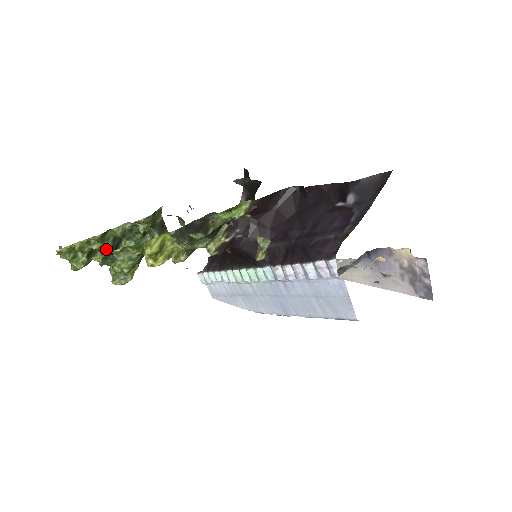
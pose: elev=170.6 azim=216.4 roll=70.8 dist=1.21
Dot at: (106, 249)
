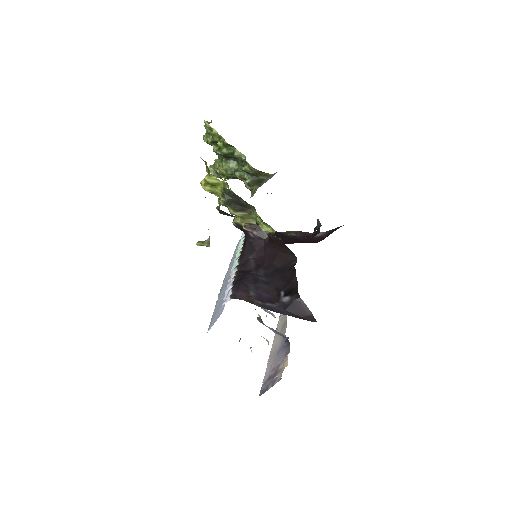
Dot at: (222, 151)
